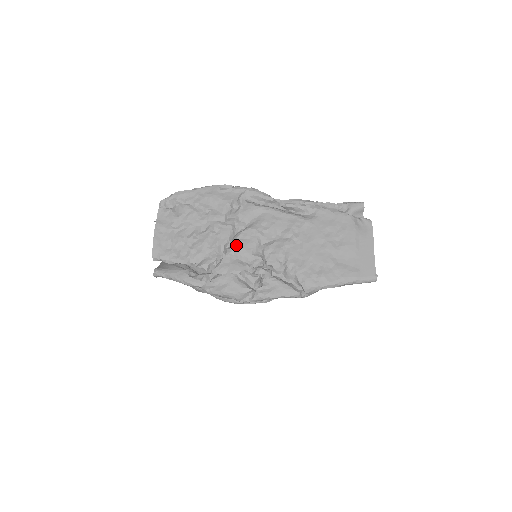
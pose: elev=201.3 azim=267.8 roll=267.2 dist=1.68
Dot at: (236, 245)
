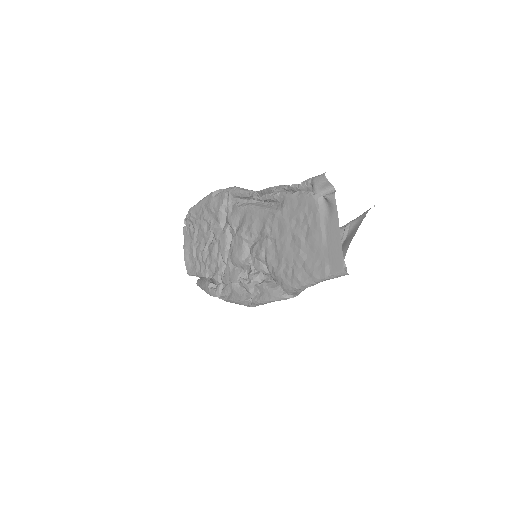
Dot at: (231, 253)
